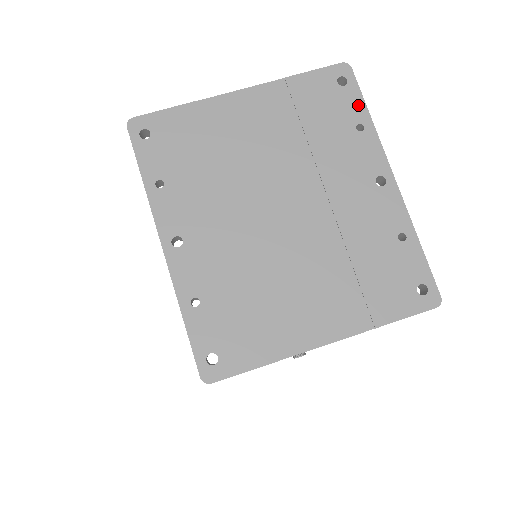
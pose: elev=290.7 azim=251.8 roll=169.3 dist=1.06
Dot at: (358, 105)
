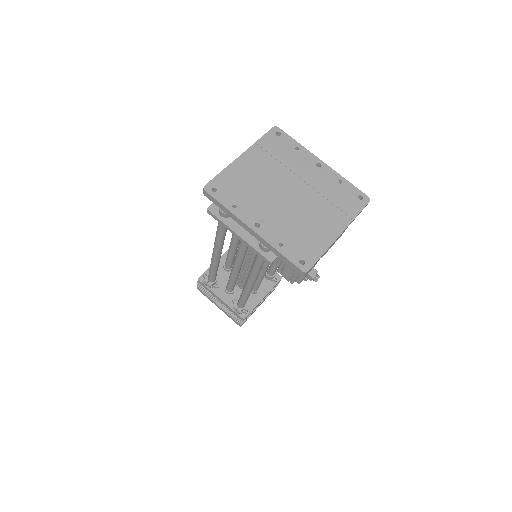
Dot at: (291, 140)
